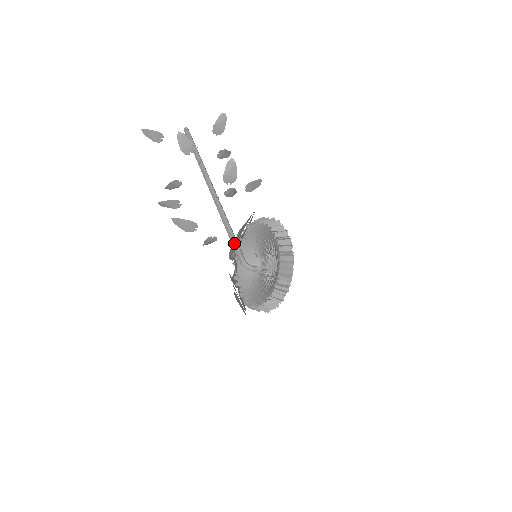
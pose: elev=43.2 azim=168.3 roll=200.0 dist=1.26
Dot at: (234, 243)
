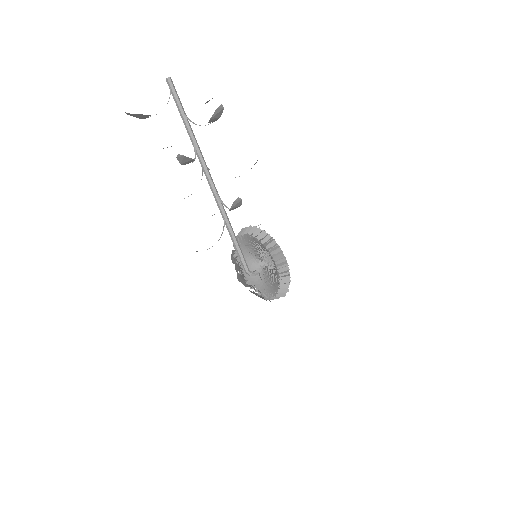
Dot at: (238, 252)
